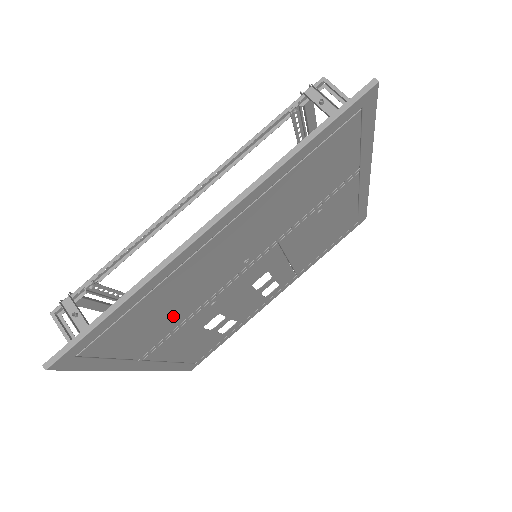
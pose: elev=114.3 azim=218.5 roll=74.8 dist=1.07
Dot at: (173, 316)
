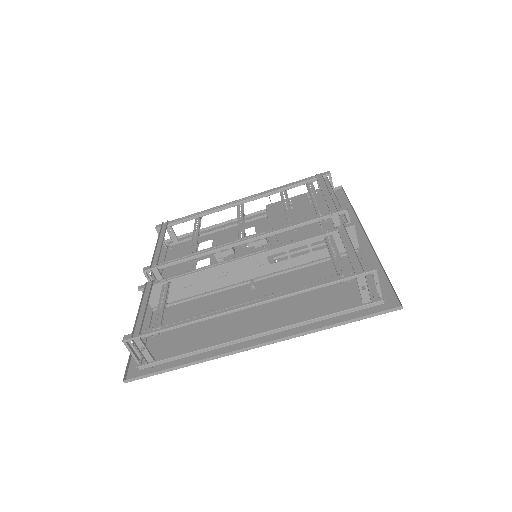
Dot at: (192, 313)
